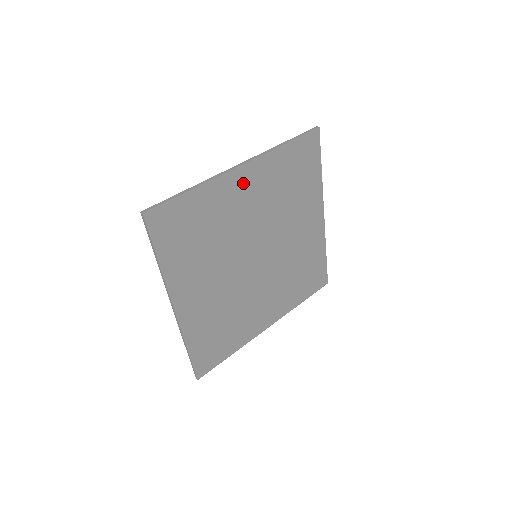
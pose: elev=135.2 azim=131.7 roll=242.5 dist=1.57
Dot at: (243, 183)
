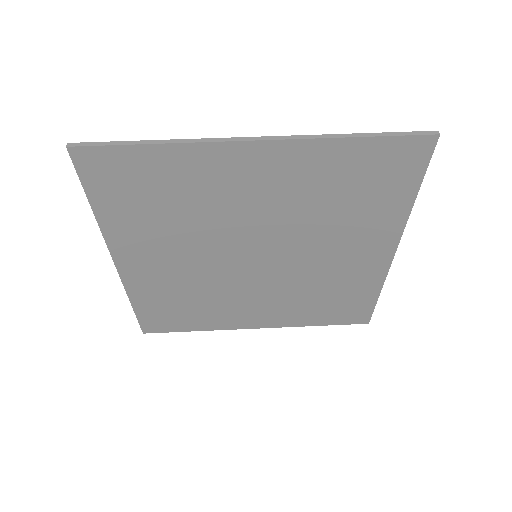
Dot at: (253, 165)
